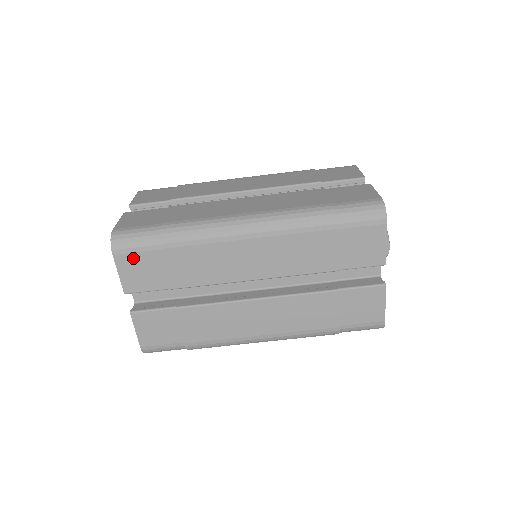
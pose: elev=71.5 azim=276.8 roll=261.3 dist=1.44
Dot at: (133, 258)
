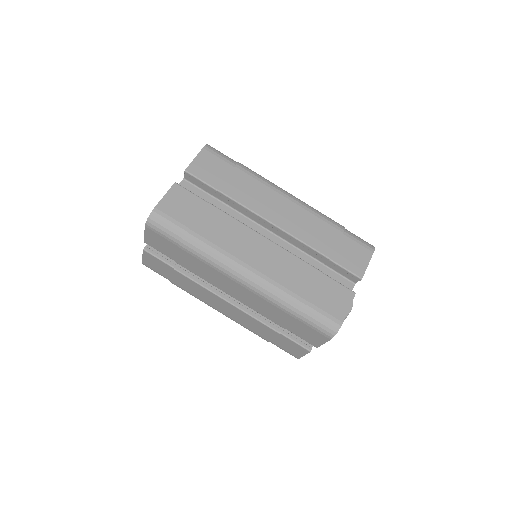
Dot at: (213, 158)
